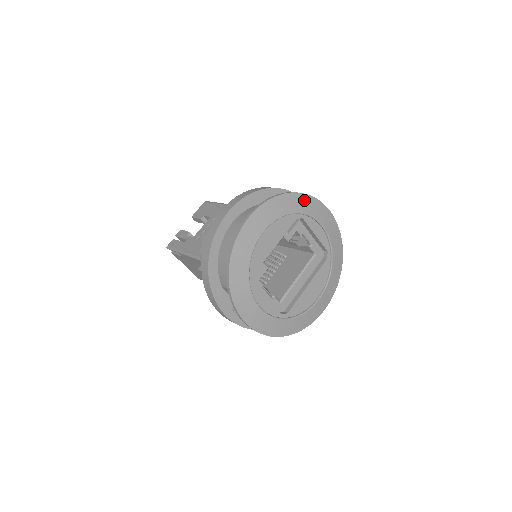
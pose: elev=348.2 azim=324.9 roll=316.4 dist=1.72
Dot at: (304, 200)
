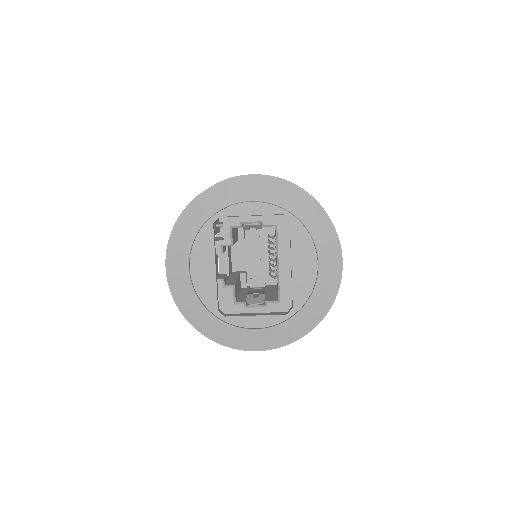
Dot at: (204, 200)
